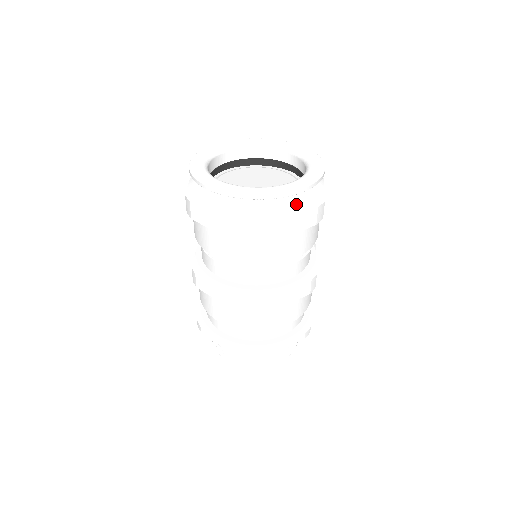
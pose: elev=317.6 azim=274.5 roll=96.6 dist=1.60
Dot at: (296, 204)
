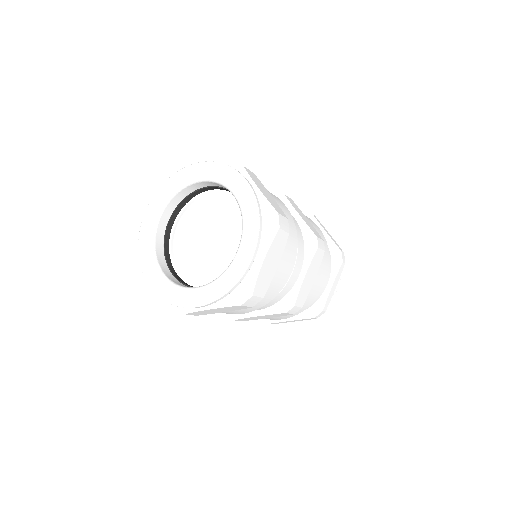
Dot at: (215, 304)
